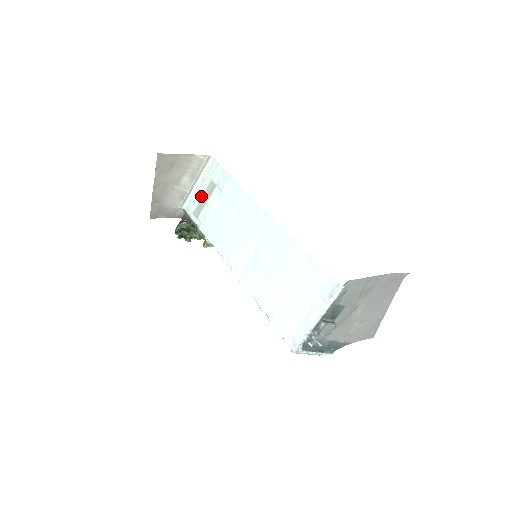
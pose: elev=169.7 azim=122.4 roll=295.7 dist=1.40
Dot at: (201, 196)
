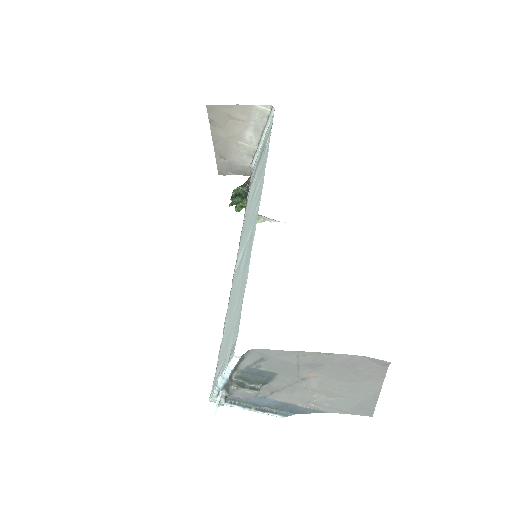
Dot at: (258, 158)
